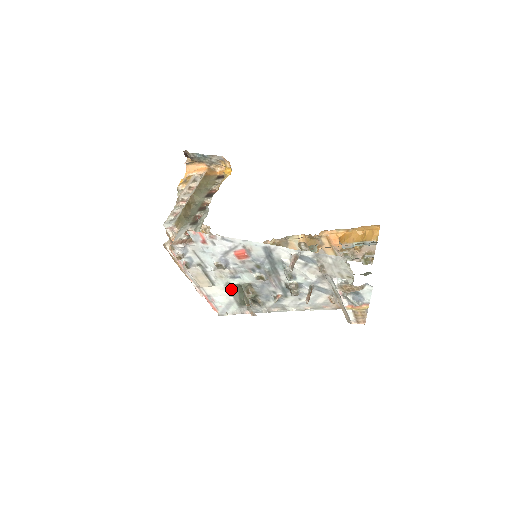
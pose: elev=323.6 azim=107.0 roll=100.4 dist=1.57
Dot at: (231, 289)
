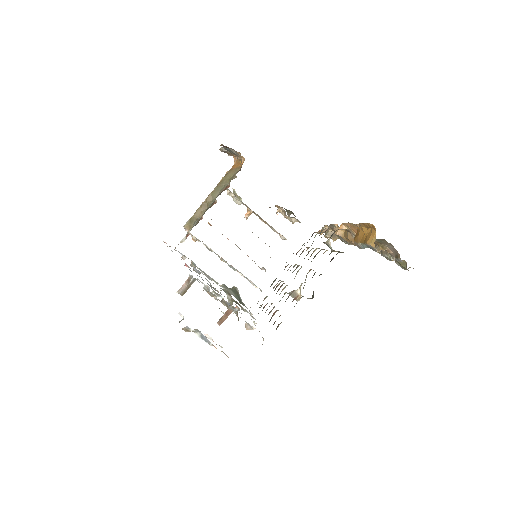
Dot at: occluded
